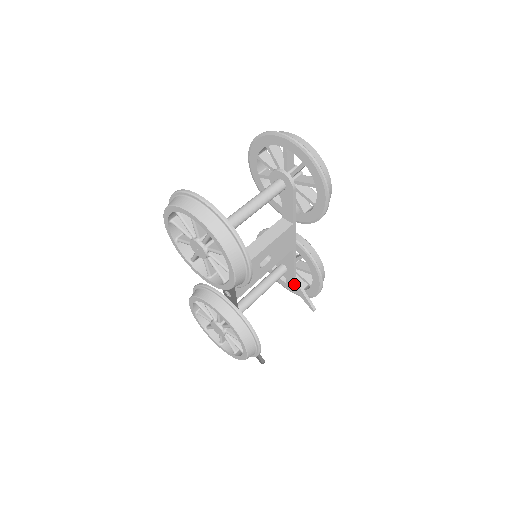
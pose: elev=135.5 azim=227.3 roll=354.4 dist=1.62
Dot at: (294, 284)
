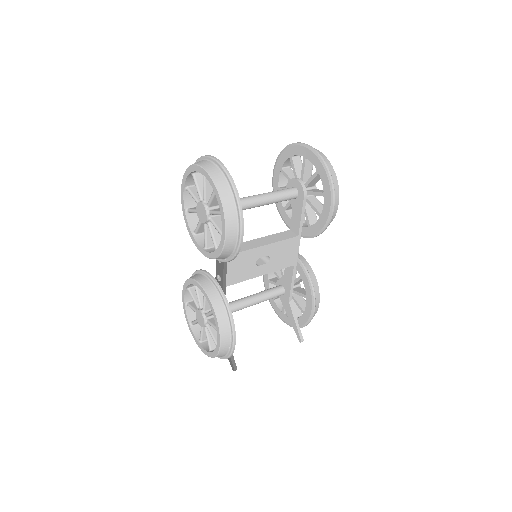
Dot at: (288, 309)
